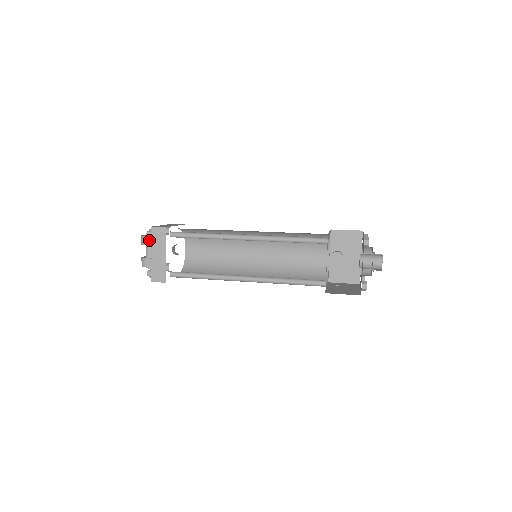
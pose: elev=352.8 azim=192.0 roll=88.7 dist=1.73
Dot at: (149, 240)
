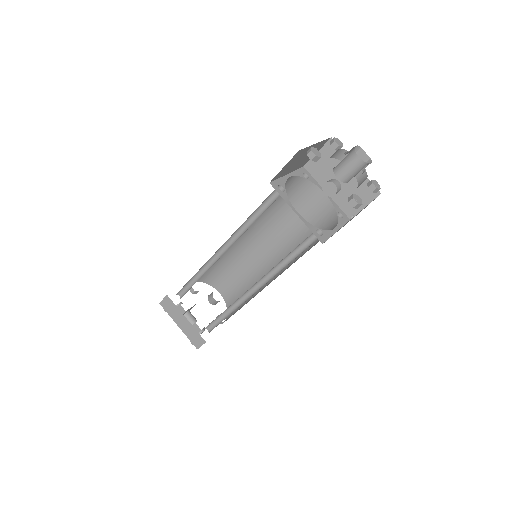
Dot at: occluded
